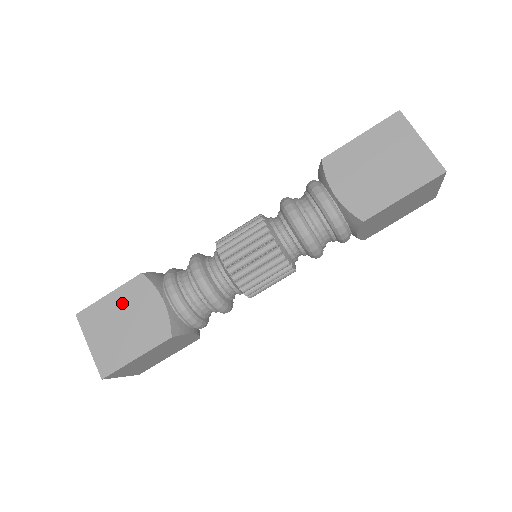
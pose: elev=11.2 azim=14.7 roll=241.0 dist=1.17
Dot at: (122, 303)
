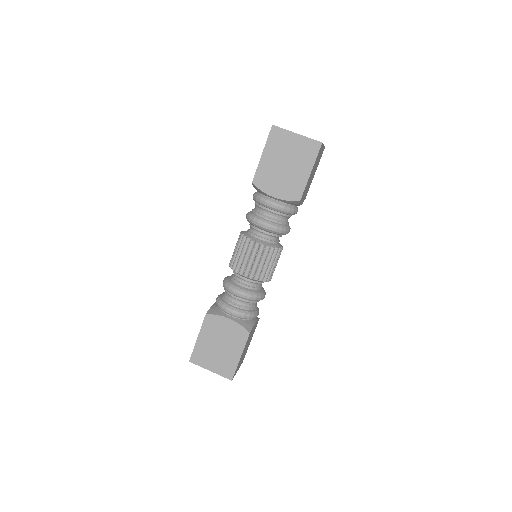
Dot at: (209, 337)
